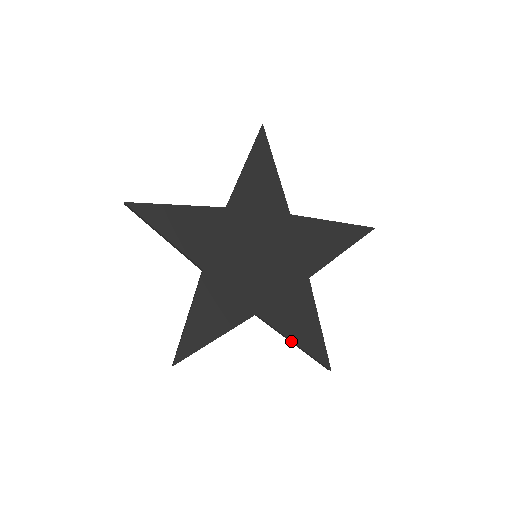
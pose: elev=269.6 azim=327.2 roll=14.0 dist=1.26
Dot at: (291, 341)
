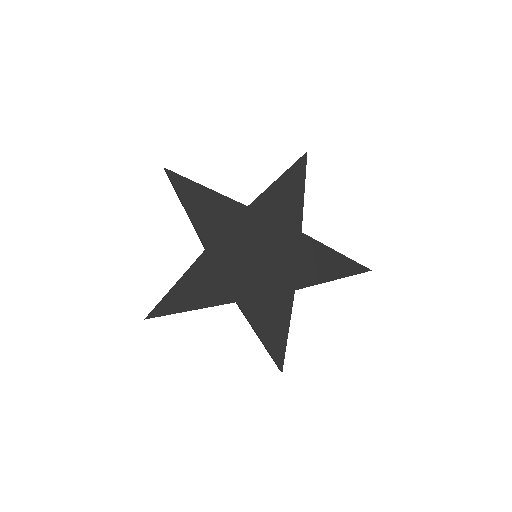
Dot at: occluded
